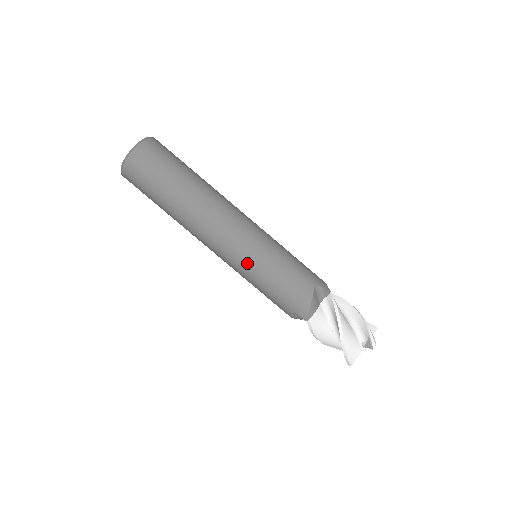
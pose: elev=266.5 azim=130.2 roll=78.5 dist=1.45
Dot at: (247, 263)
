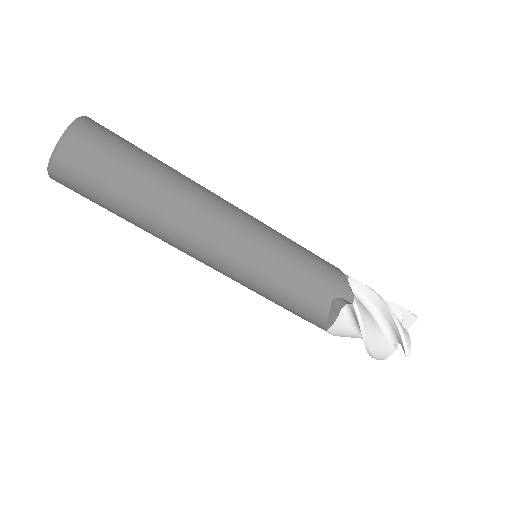
Dot at: (241, 281)
